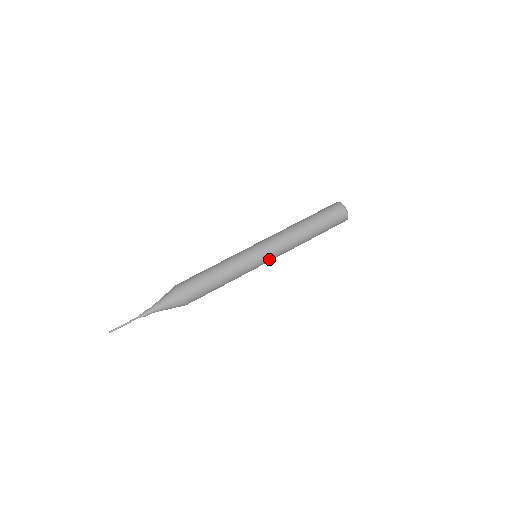
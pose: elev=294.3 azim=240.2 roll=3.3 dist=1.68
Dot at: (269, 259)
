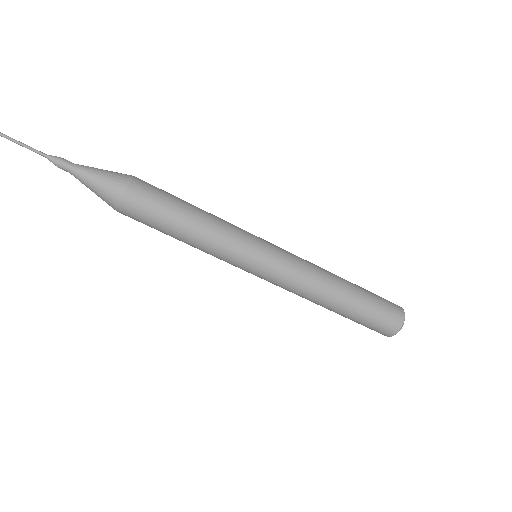
Dot at: occluded
